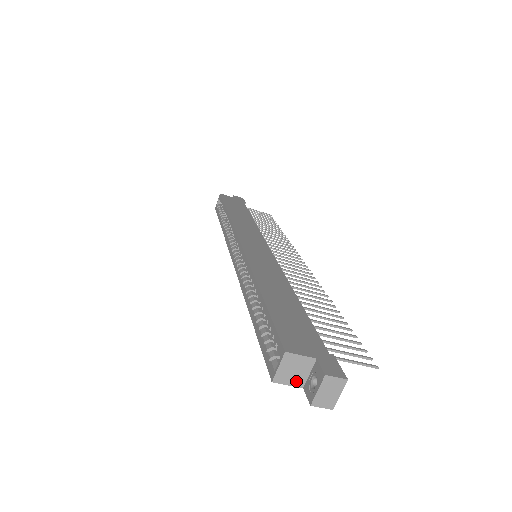
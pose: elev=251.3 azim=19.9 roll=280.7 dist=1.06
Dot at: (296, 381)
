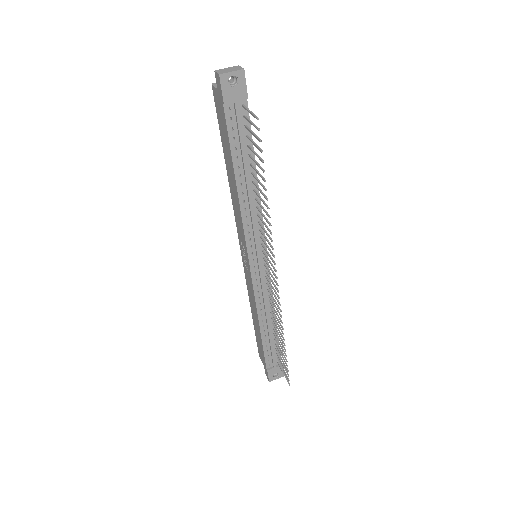
Dot at: occluded
